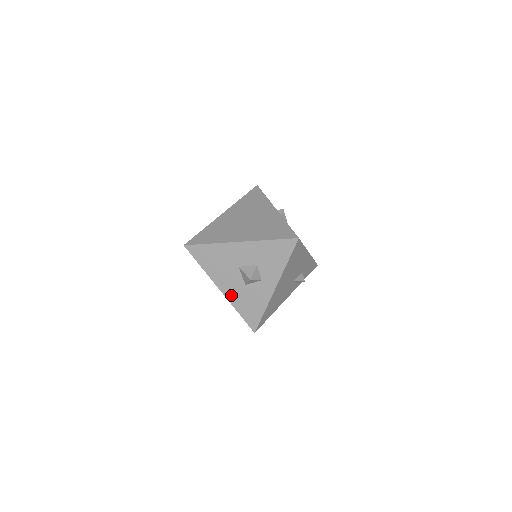
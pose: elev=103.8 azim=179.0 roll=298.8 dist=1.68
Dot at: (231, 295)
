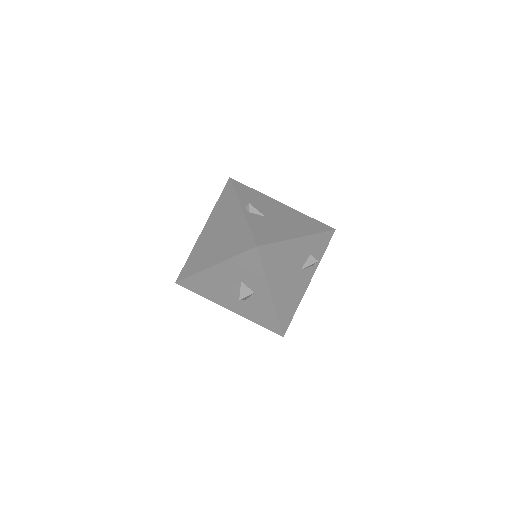
Dot at: (240, 312)
